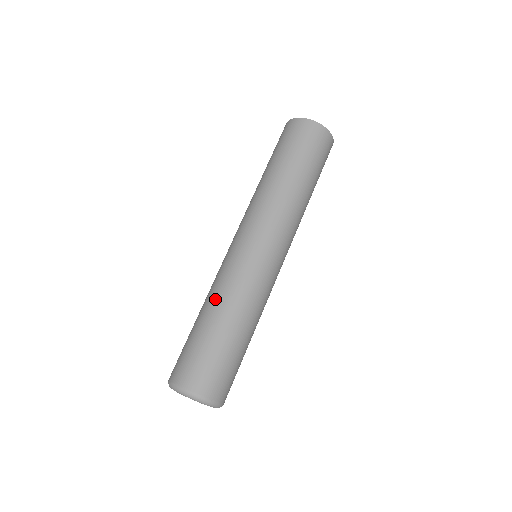
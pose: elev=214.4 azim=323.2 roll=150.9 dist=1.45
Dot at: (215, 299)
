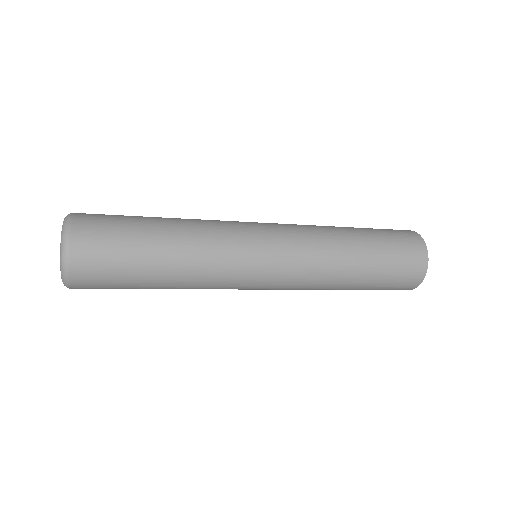
Dot at: (191, 251)
